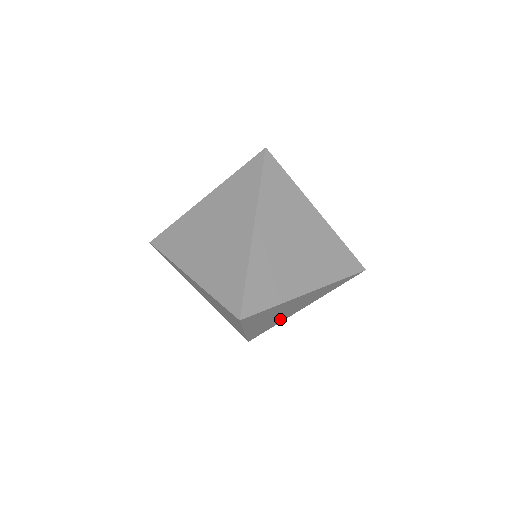
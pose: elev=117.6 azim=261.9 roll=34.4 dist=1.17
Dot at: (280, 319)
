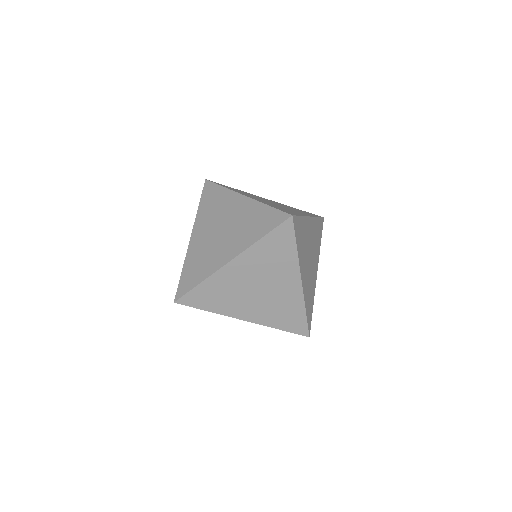
Dot at: occluded
